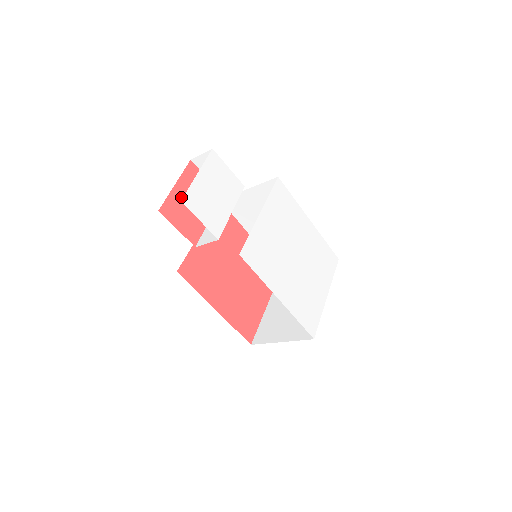
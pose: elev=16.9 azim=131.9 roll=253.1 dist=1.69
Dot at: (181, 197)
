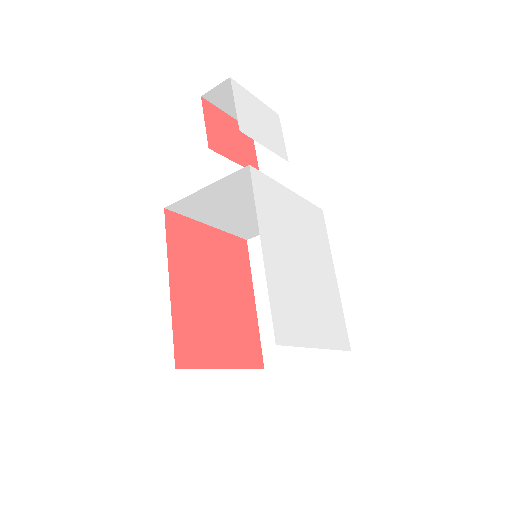
Dot at: (226, 123)
